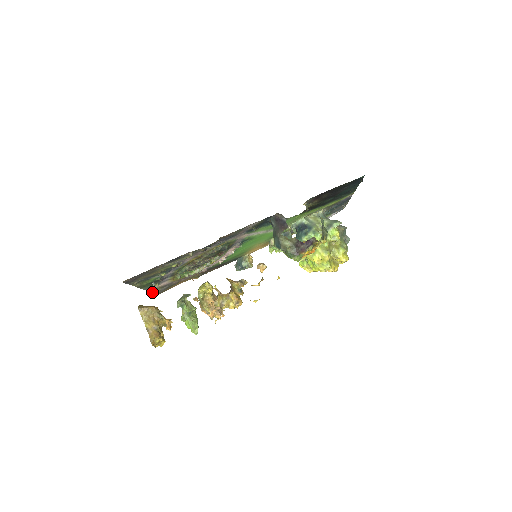
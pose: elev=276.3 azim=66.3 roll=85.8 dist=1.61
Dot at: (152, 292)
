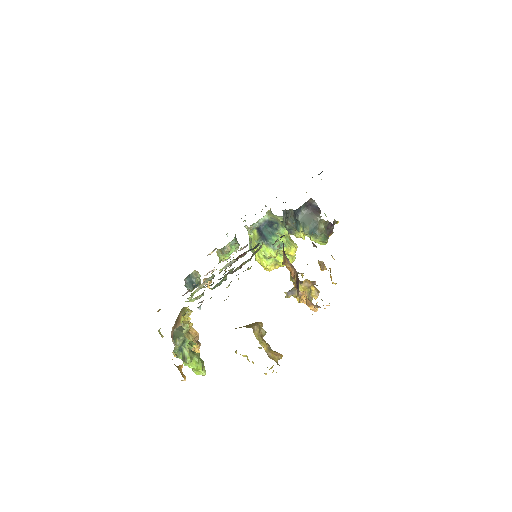
Dot at: (159, 332)
